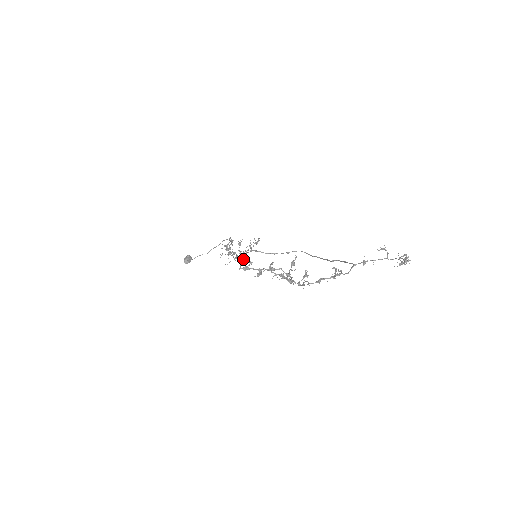
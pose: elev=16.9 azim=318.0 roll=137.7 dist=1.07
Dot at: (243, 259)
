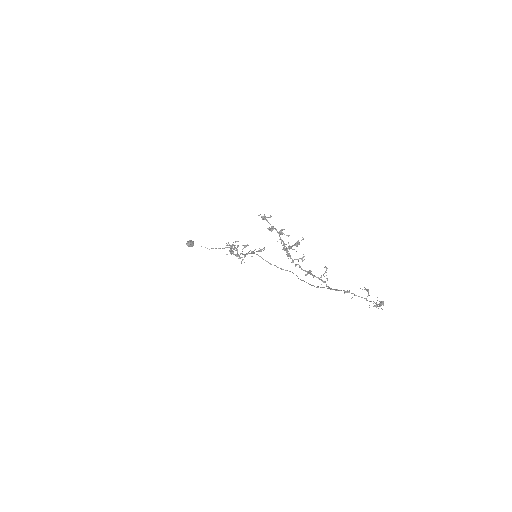
Dot at: occluded
